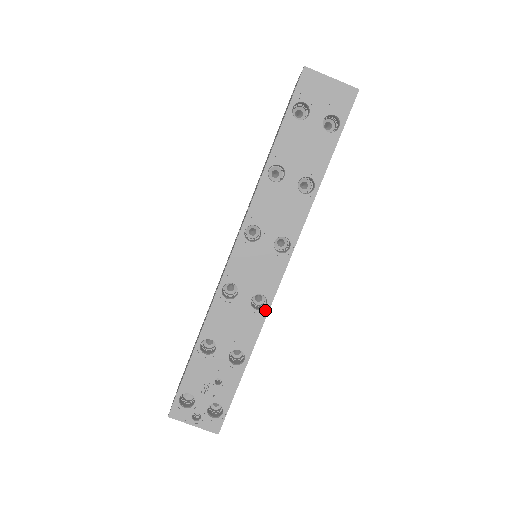
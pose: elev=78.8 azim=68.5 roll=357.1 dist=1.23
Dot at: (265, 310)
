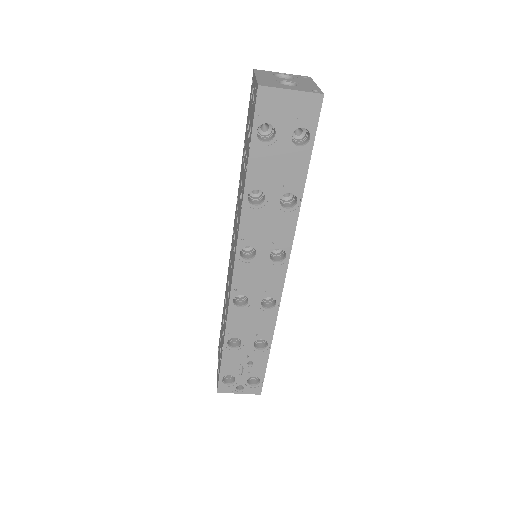
Dot at: (276, 307)
